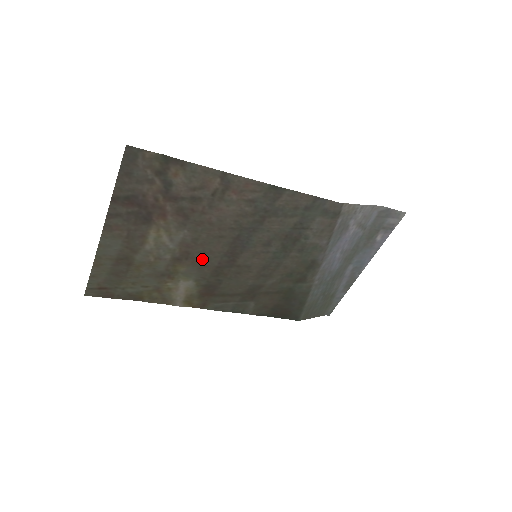
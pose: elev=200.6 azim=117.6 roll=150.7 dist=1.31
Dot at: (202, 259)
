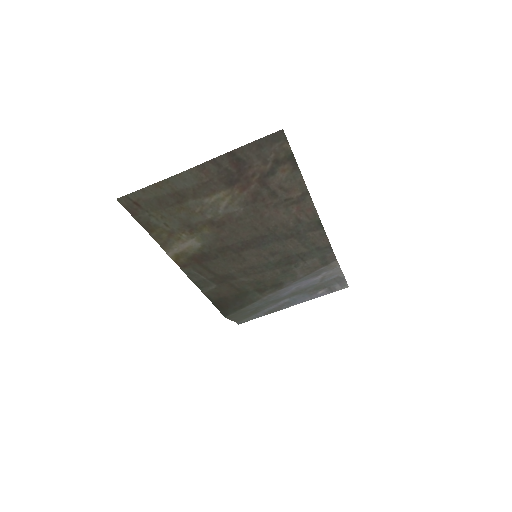
Dot at: (226, 234)
